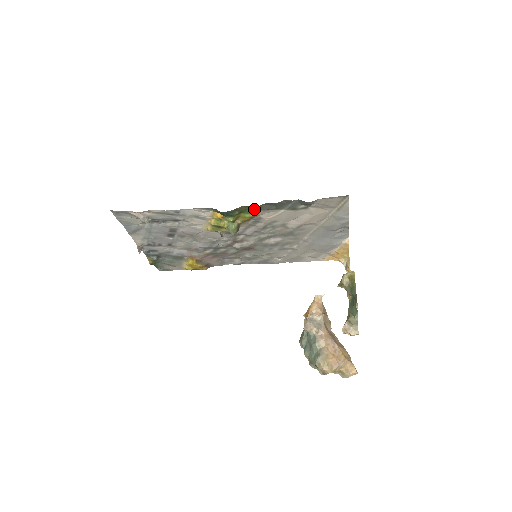
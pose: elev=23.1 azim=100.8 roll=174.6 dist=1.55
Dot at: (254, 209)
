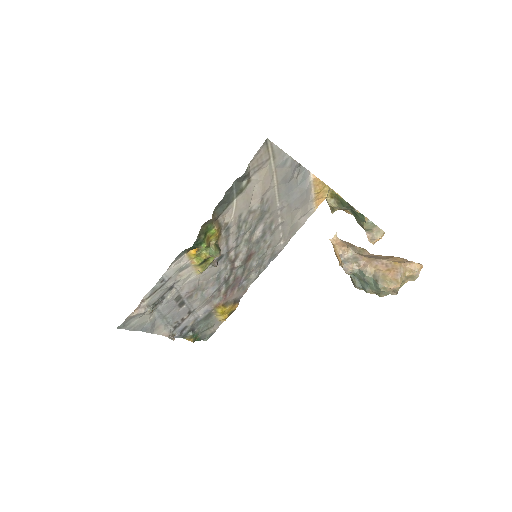
Dot at: (212, 221)
